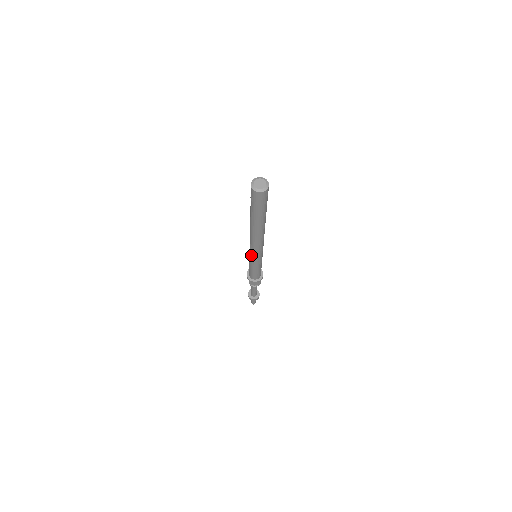
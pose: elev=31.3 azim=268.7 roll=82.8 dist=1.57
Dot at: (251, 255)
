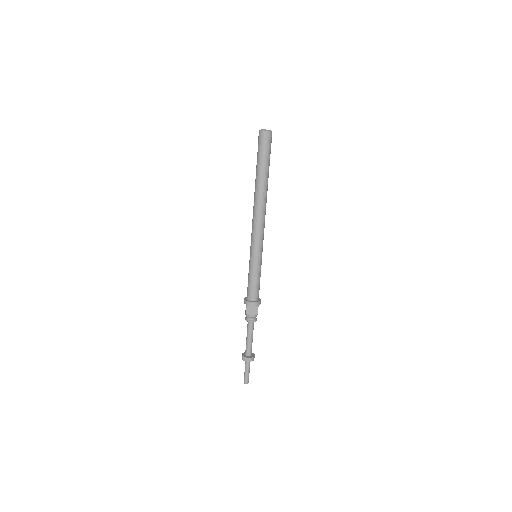
Dot at: (252, 246)
